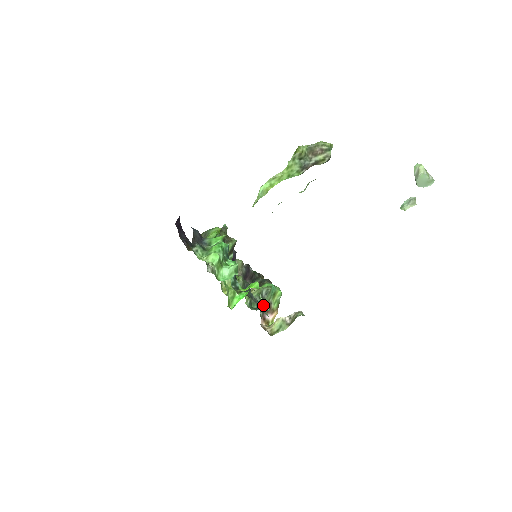
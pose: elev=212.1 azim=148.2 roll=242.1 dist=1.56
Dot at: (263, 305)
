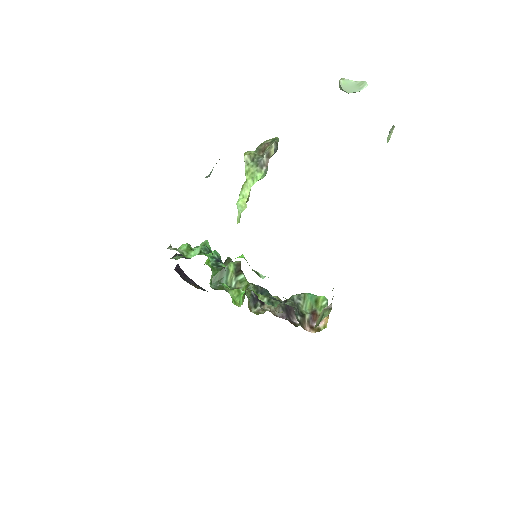
Dot at: (302, 312)
